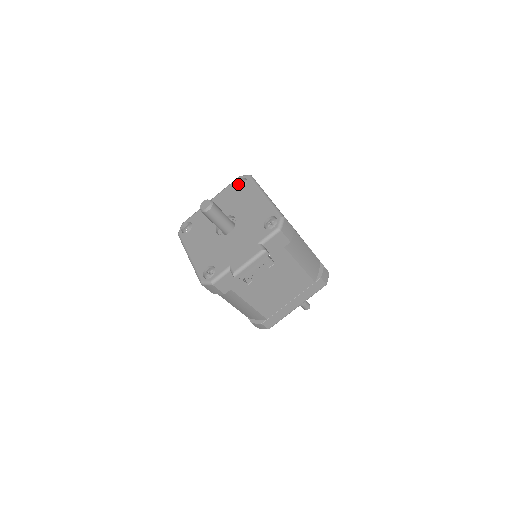
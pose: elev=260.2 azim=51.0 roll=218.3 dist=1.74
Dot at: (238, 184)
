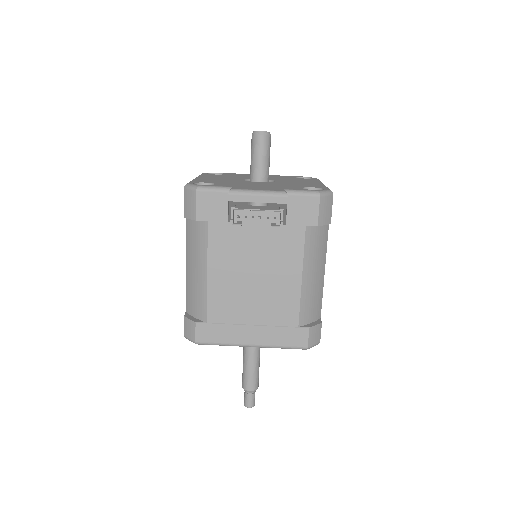
Dot at: occluded
